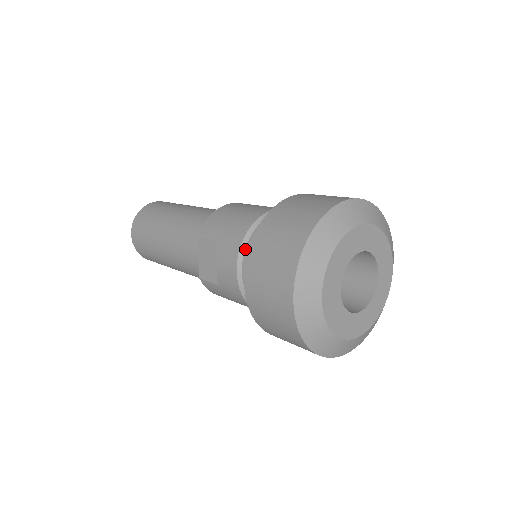
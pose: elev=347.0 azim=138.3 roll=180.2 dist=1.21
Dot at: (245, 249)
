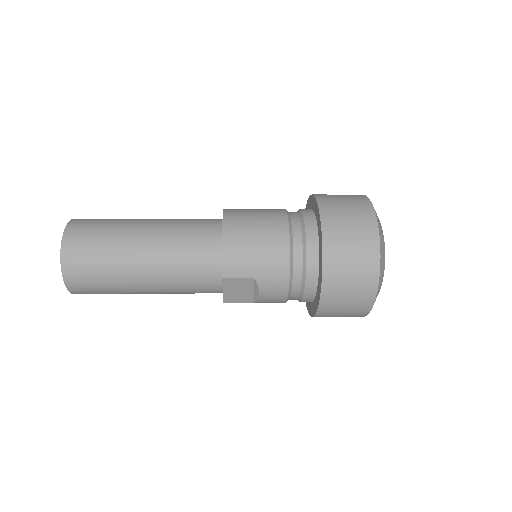
Dot at: (293, 278)
